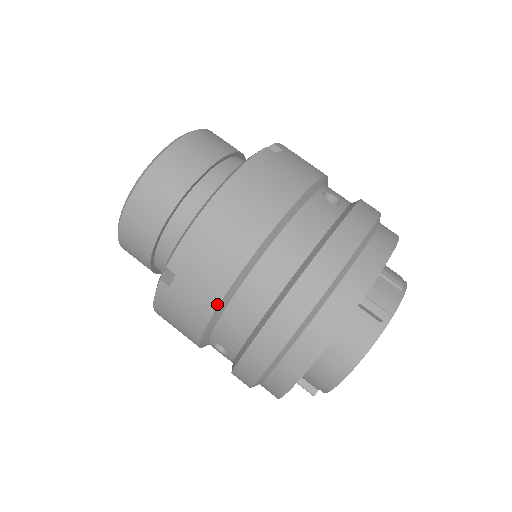
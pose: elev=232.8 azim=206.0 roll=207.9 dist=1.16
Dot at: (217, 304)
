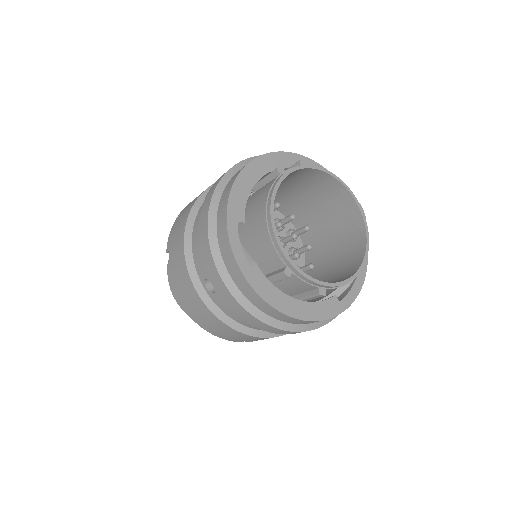
Dot at: (183, 239)
